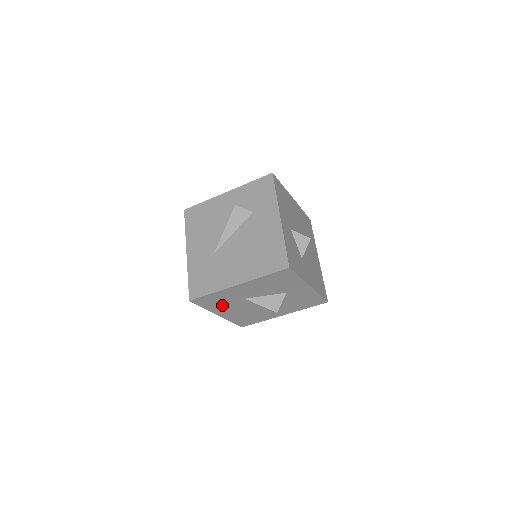
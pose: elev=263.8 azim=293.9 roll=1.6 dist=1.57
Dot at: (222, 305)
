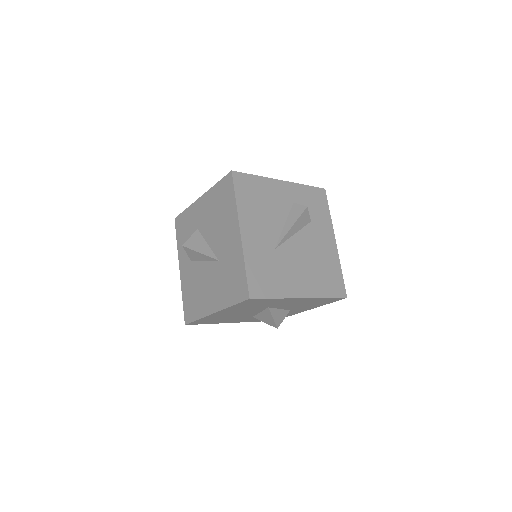
Dot at: (244, 307)
